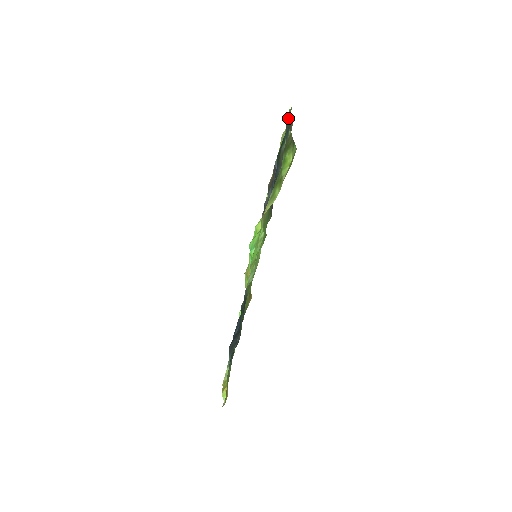
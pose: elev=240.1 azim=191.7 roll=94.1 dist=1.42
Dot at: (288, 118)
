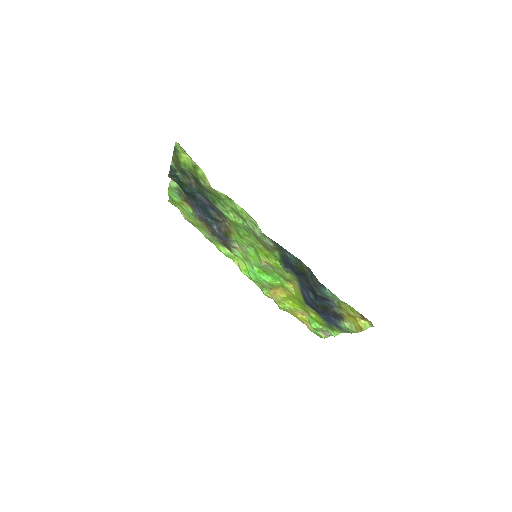
Dot at: (171, 192)
